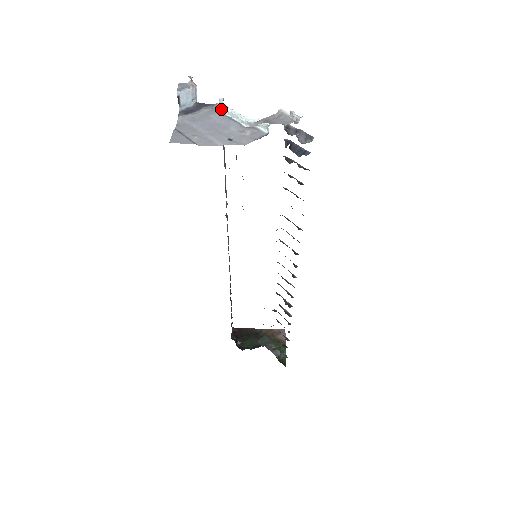
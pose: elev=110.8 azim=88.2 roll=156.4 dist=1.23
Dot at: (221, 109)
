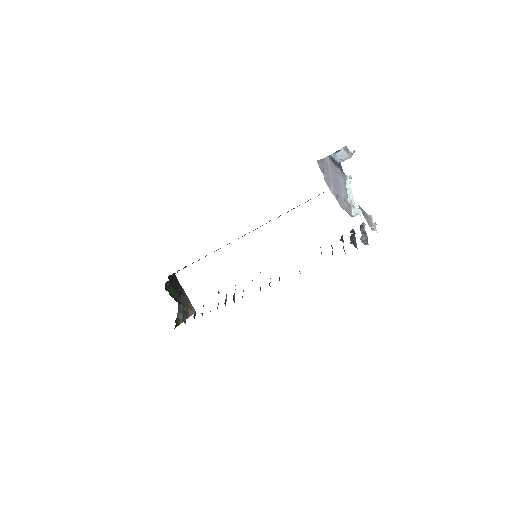
Dot at: (347, 180)
